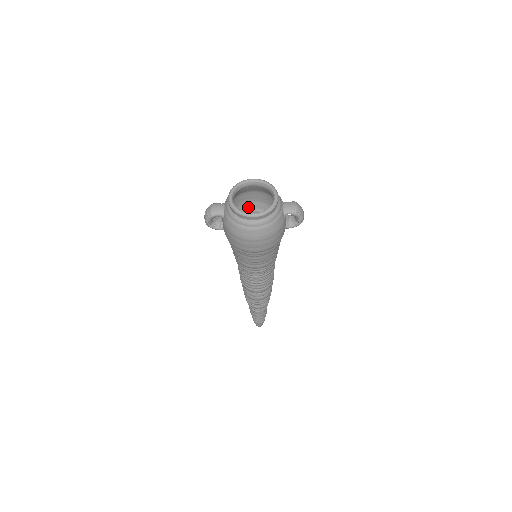
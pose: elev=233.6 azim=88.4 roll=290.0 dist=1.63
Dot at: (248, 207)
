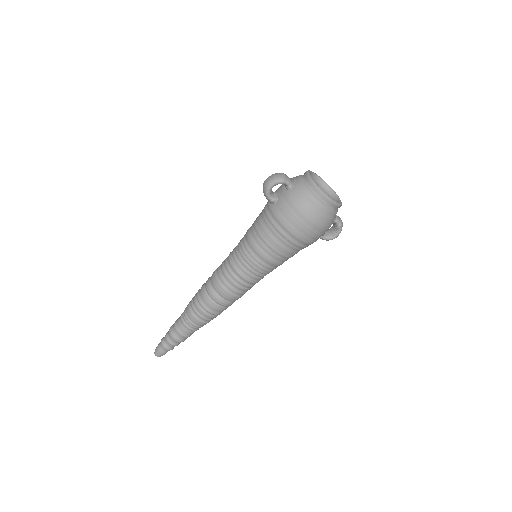
Dot at: occluded
